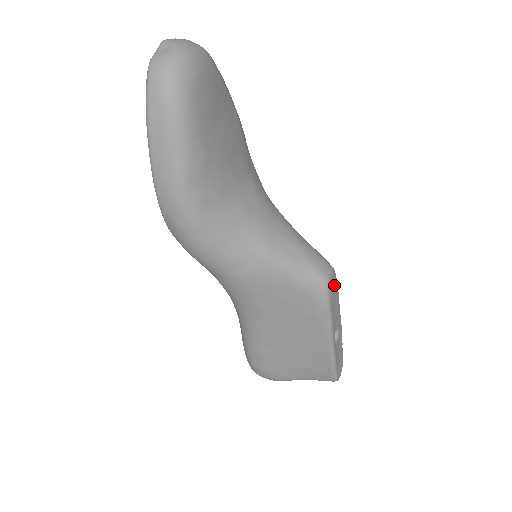
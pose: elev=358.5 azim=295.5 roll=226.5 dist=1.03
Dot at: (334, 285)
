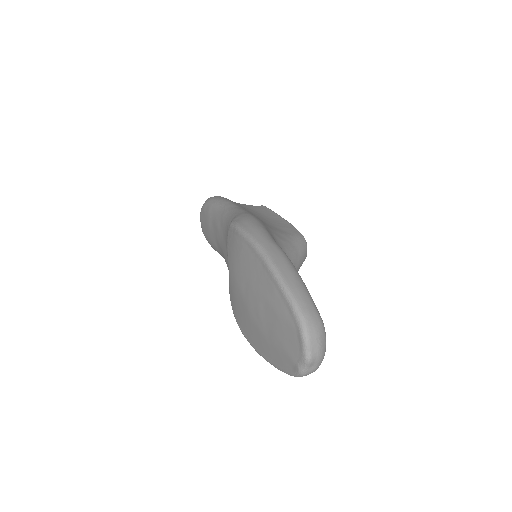
Dot at: occluded
